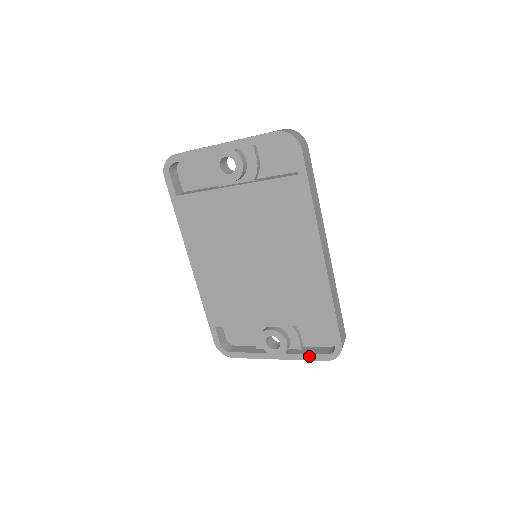
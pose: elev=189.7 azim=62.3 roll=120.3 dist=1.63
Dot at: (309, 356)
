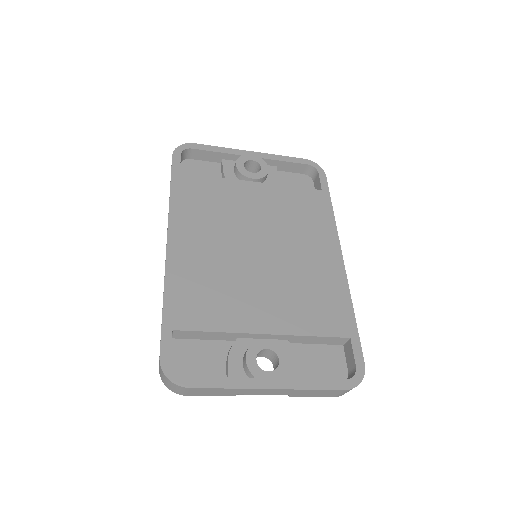
Dot at: (320, 382)
